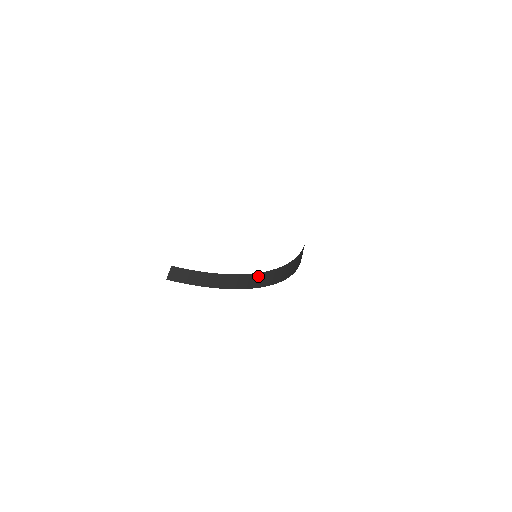
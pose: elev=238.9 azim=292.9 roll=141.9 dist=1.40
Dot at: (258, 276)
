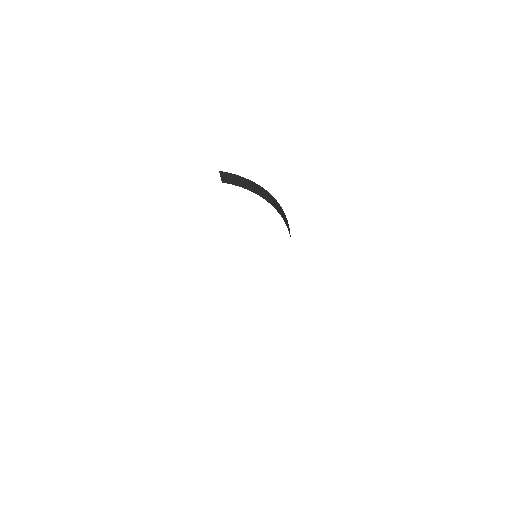
Dot at: (282, 212)
